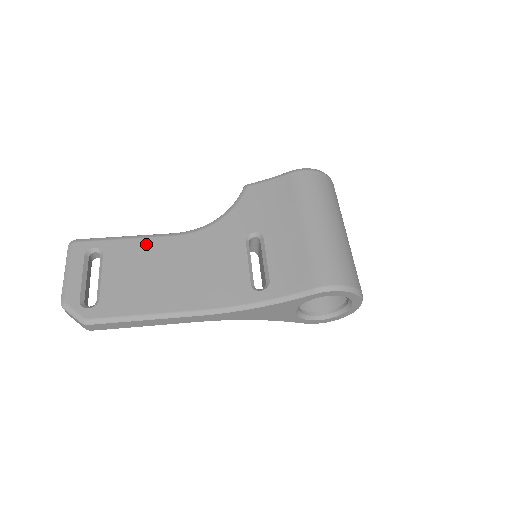
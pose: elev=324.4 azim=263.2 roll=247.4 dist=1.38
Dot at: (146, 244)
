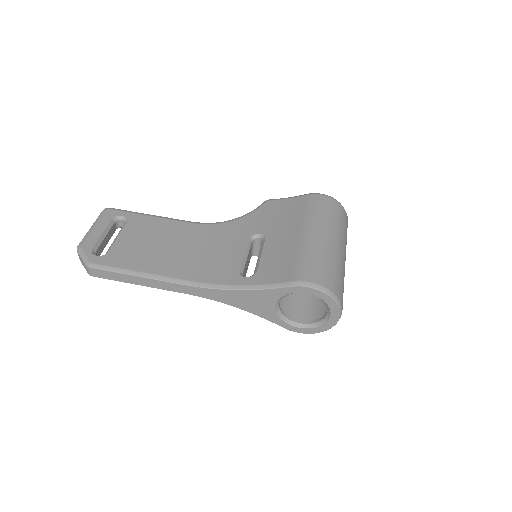
Dot at: (164, 223)
